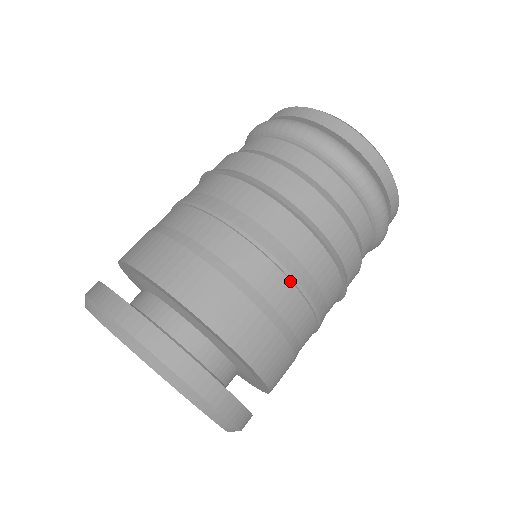
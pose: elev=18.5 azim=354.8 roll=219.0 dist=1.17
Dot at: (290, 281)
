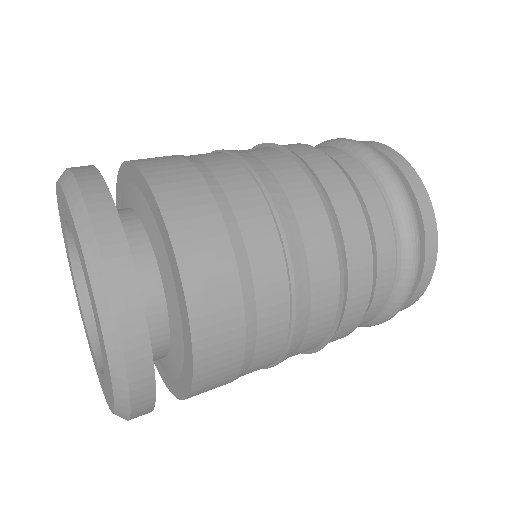
Dot at: (285, 261)
